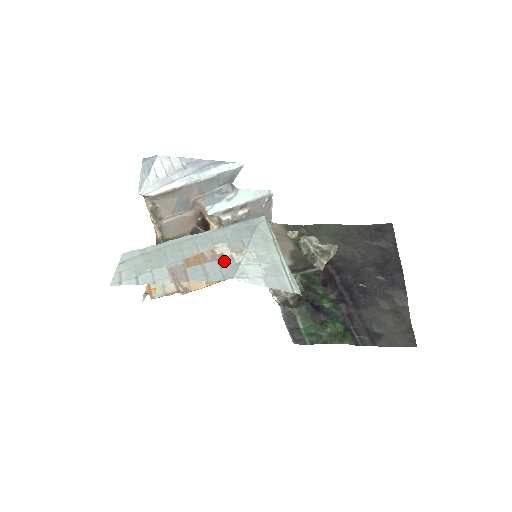
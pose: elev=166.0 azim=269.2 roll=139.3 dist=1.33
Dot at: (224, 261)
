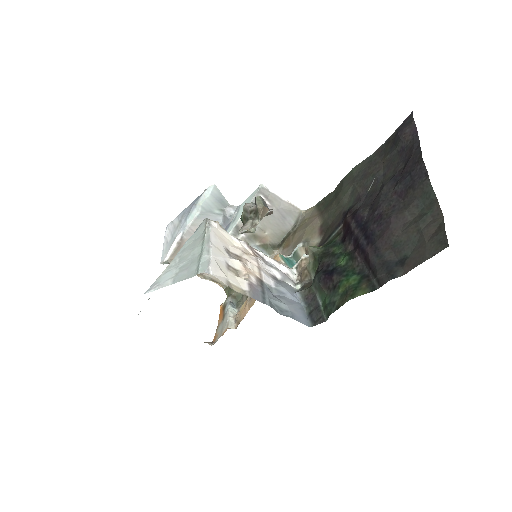
Dot at: occluded
